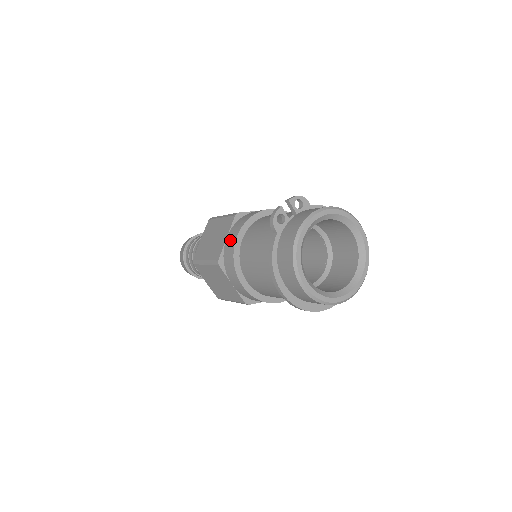
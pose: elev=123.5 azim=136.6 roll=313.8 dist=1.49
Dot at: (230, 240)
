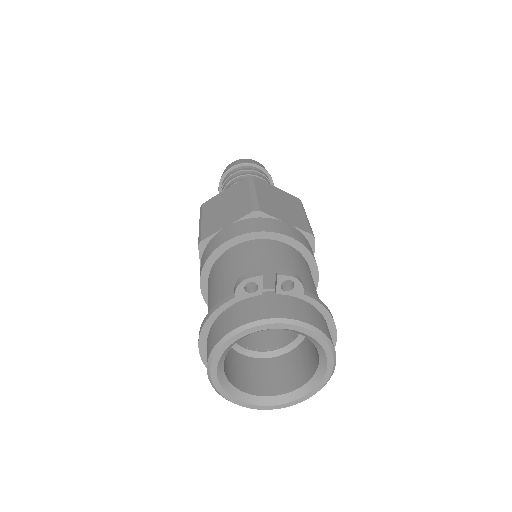
Dot at: (223, 235)
